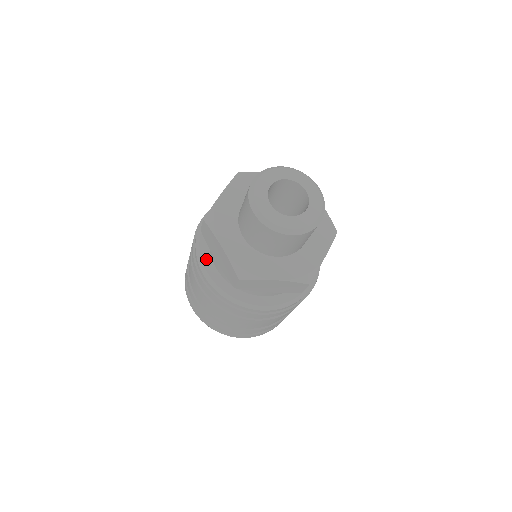
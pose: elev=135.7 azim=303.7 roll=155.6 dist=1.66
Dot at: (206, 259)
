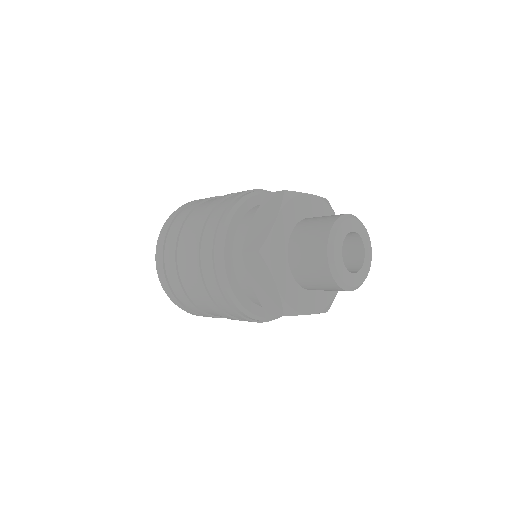
Dot at: (230, 273)
